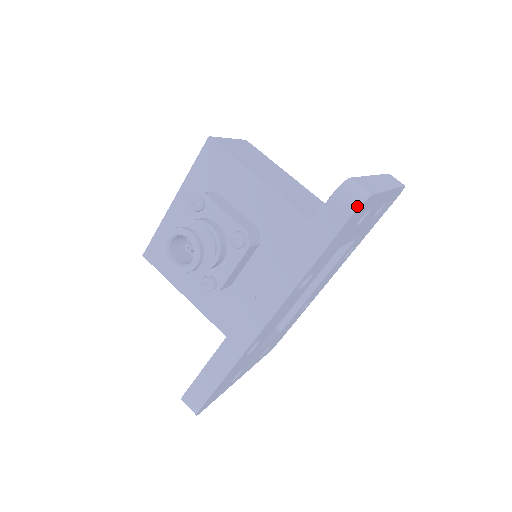
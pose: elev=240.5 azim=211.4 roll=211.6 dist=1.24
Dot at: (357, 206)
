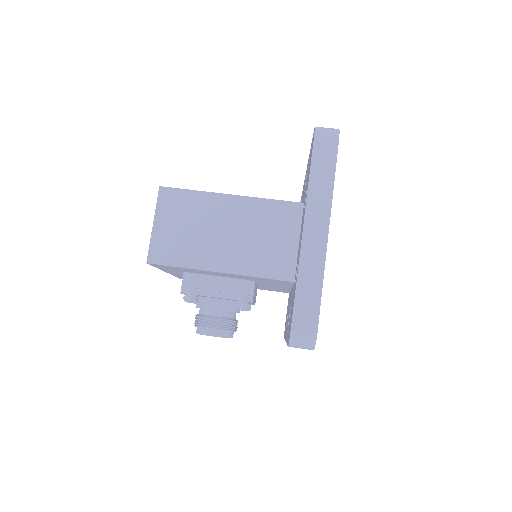
Dot at: (312, 348)
